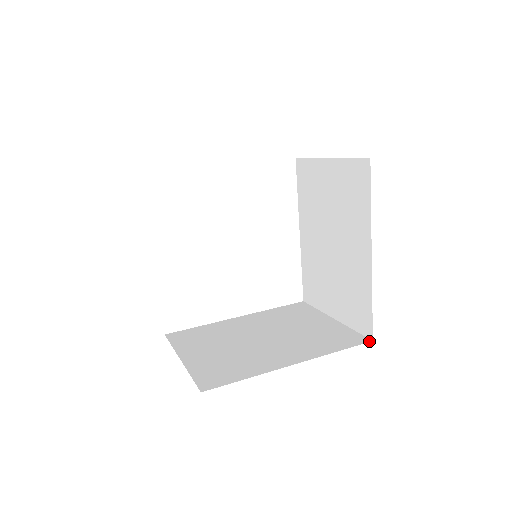
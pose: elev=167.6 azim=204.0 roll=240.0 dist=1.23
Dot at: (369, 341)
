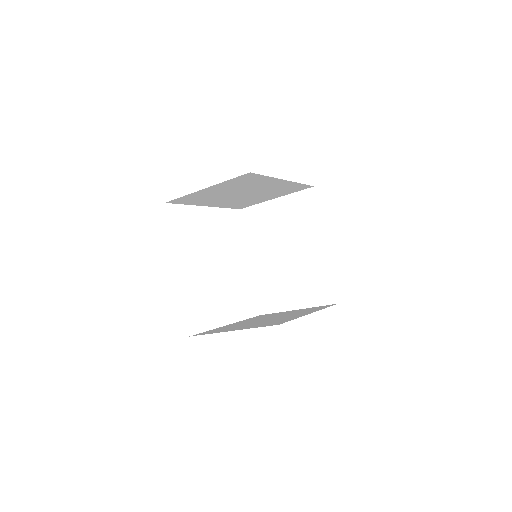
Dot at: occluded
